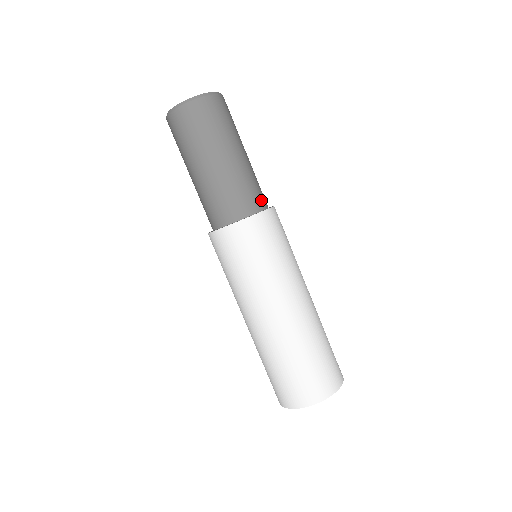
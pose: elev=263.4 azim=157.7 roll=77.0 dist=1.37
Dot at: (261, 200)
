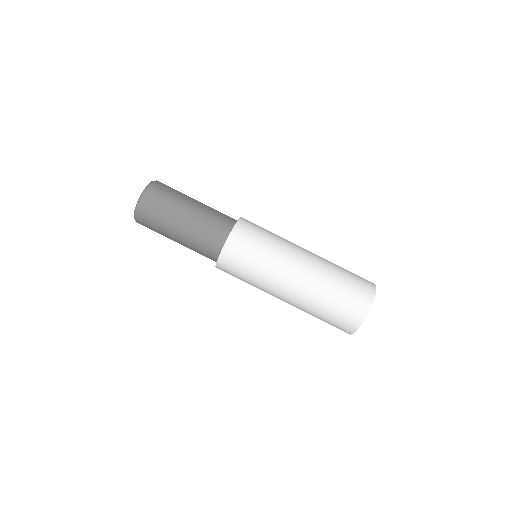
Dot at: (227, 223)
